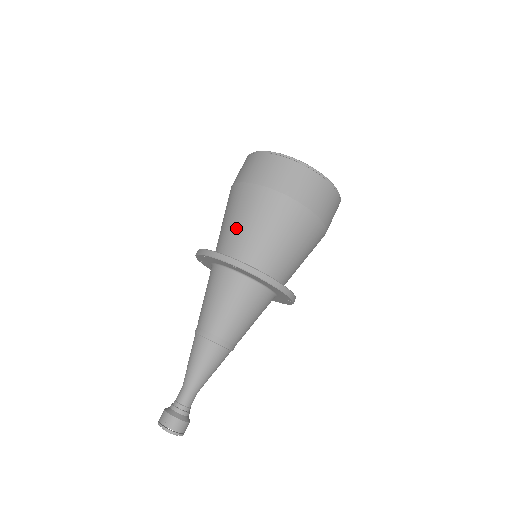
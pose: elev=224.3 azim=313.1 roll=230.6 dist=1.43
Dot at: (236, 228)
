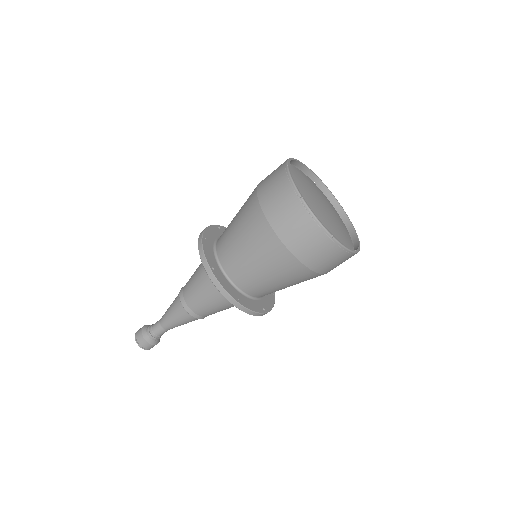
Dot at: (232, 235)
